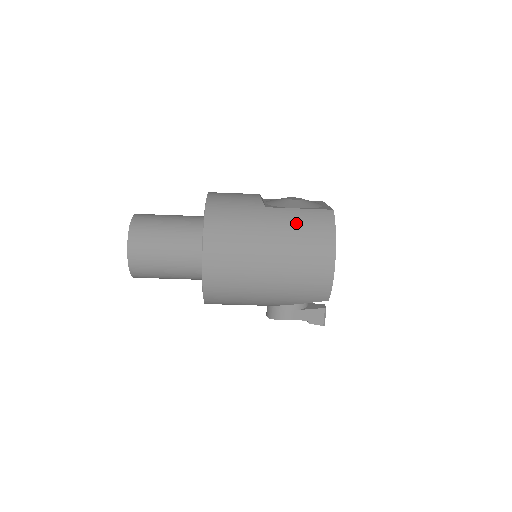
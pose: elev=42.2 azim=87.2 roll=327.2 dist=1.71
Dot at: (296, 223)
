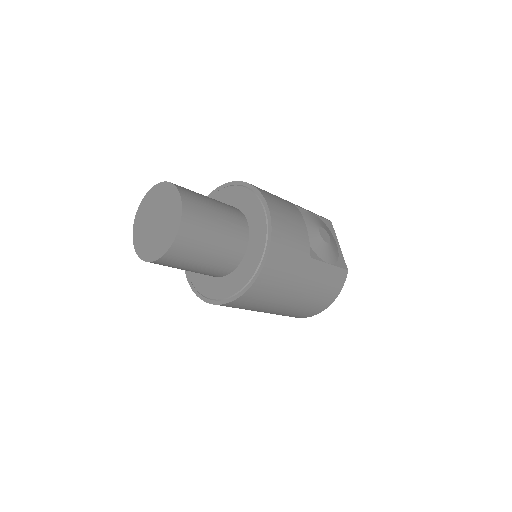
Dot at: (322, 282)
